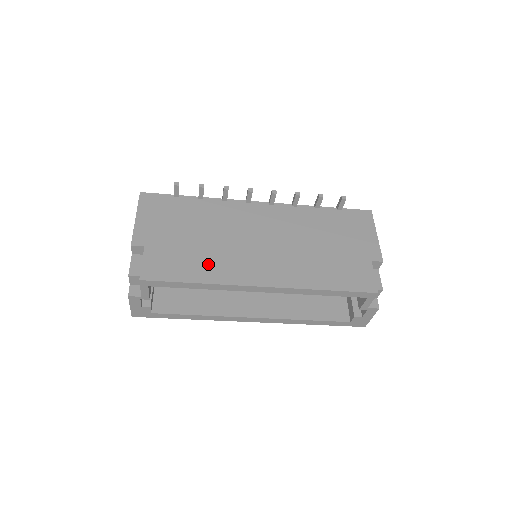
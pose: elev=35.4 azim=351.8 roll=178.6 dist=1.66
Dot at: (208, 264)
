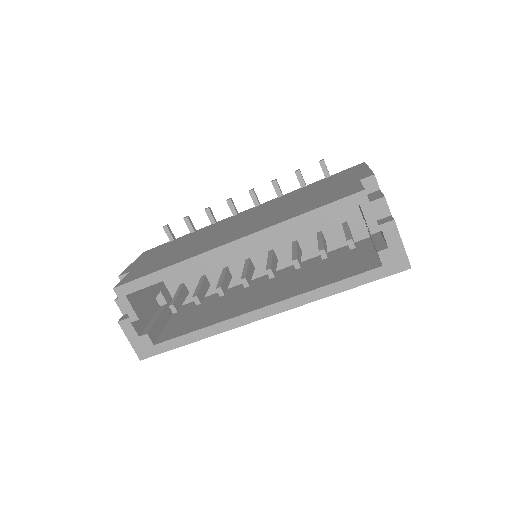
Dot at: (180, 255)
